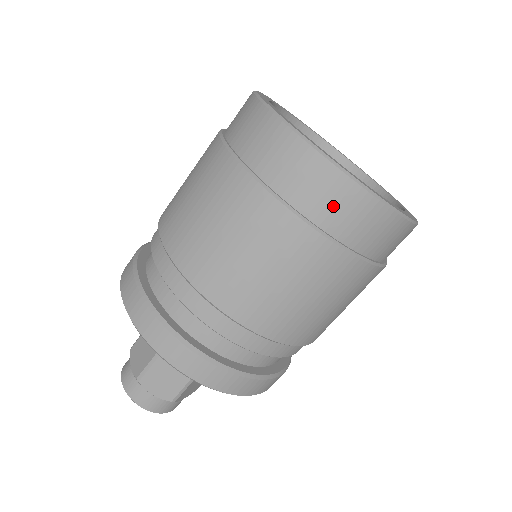
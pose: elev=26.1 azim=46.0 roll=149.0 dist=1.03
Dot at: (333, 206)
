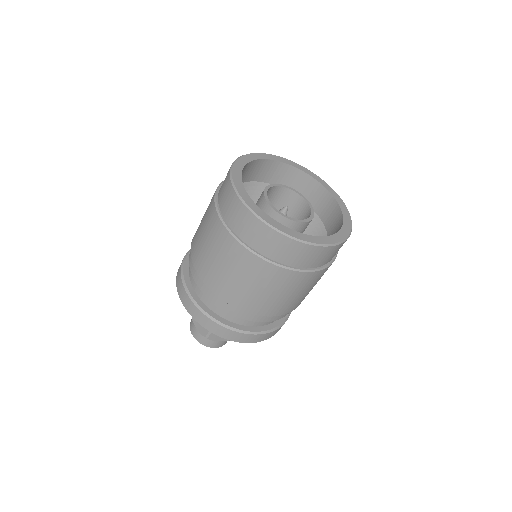
Dot at: (304, 258)
